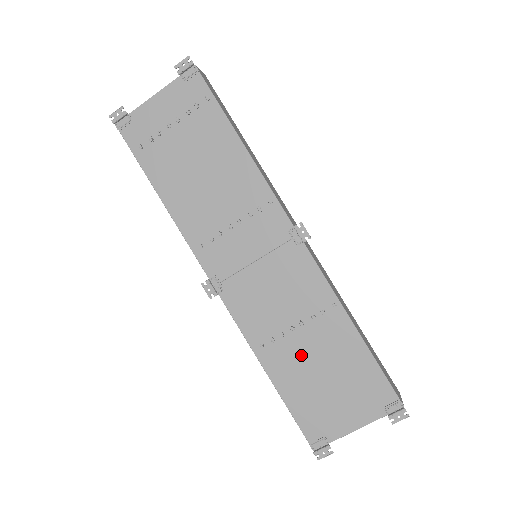
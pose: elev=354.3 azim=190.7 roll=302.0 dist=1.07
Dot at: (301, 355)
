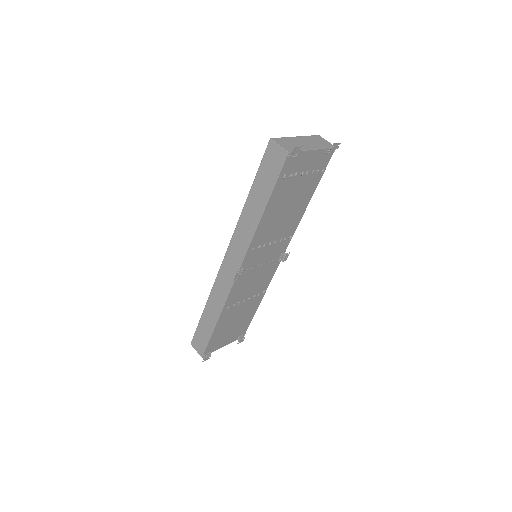
Dot at: (236, 313)
